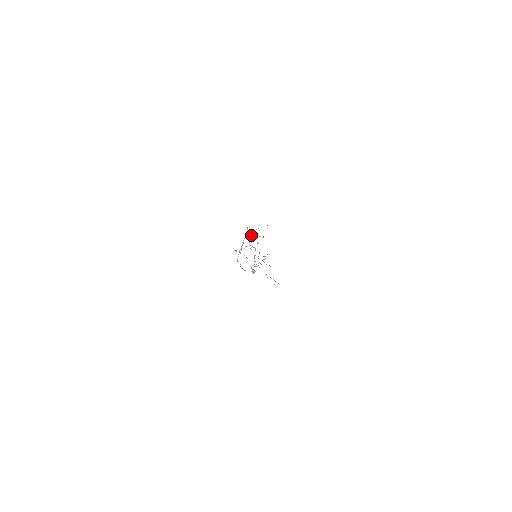
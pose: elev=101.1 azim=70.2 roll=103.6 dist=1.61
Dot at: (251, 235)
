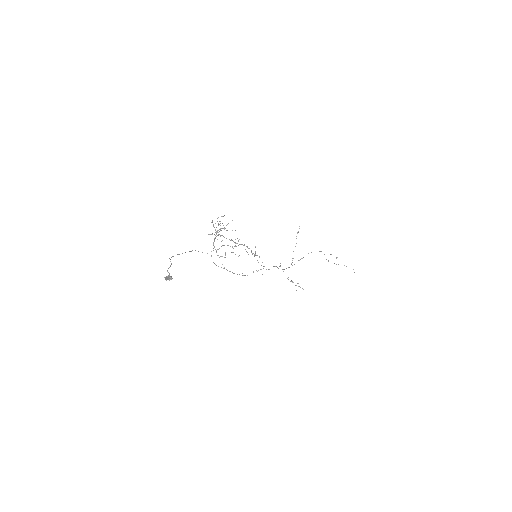
Dot at: (215, 230)
